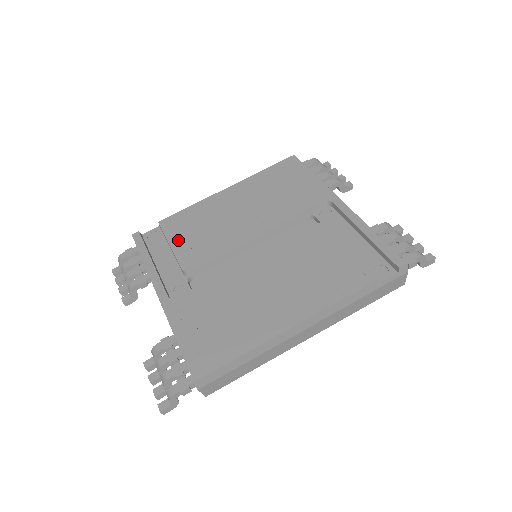
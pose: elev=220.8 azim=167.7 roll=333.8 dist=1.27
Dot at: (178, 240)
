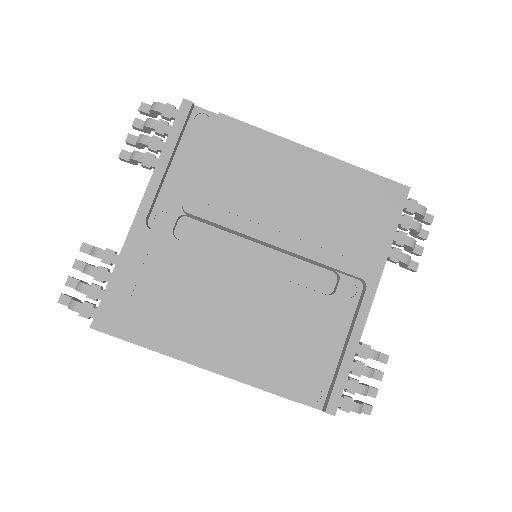
Dot at: (213, 162)
